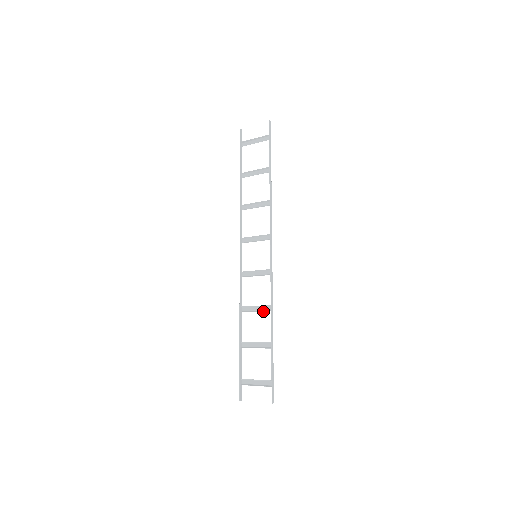
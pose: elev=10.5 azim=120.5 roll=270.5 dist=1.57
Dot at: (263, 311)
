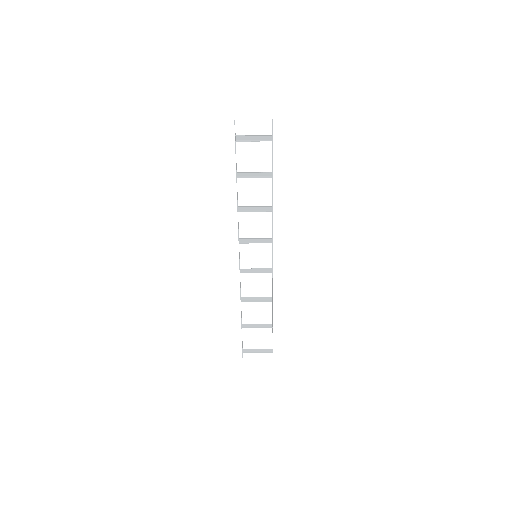
Dot at: (264, 301)
